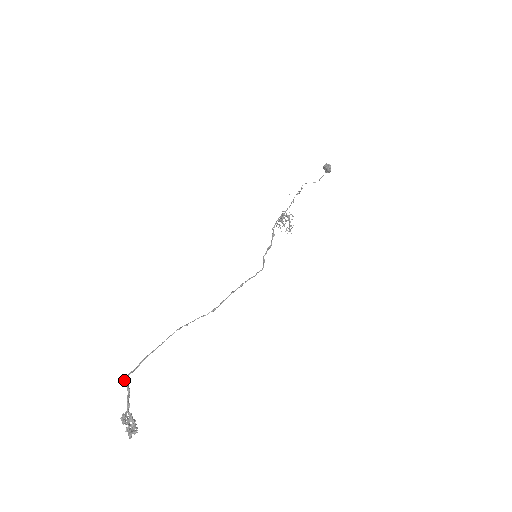
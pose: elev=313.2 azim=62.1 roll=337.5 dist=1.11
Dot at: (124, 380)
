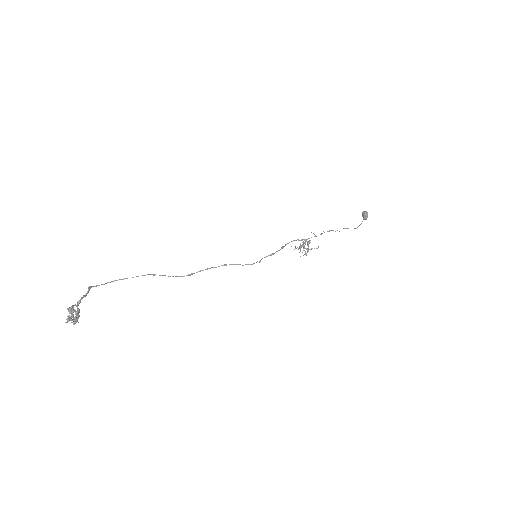
Dot at: (88, 287)
